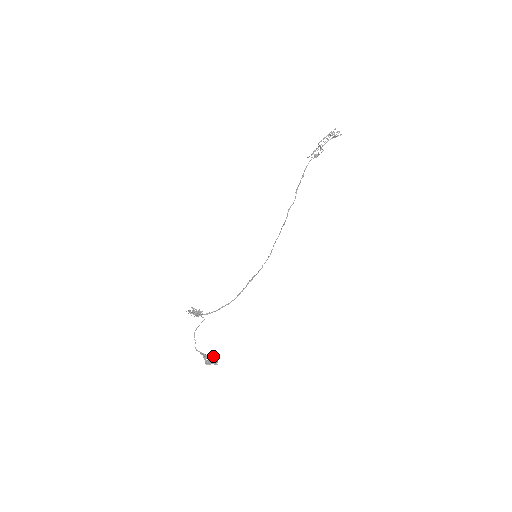
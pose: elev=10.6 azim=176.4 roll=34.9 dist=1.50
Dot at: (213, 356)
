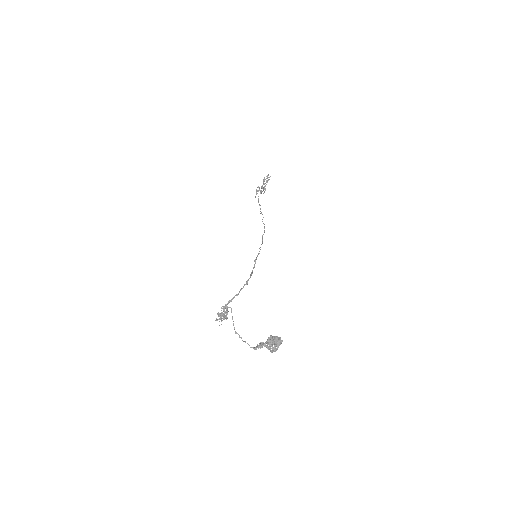
Dot at: (270, 336)
